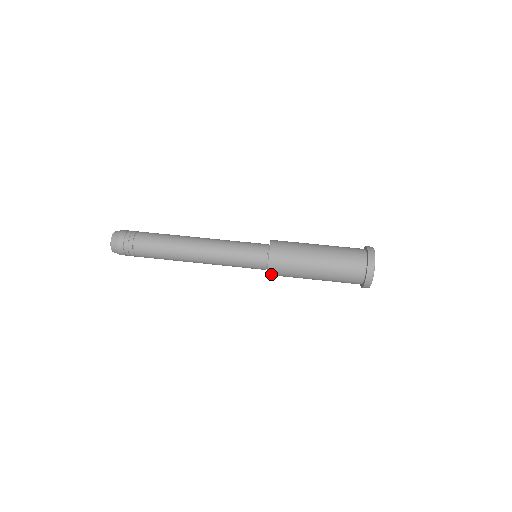
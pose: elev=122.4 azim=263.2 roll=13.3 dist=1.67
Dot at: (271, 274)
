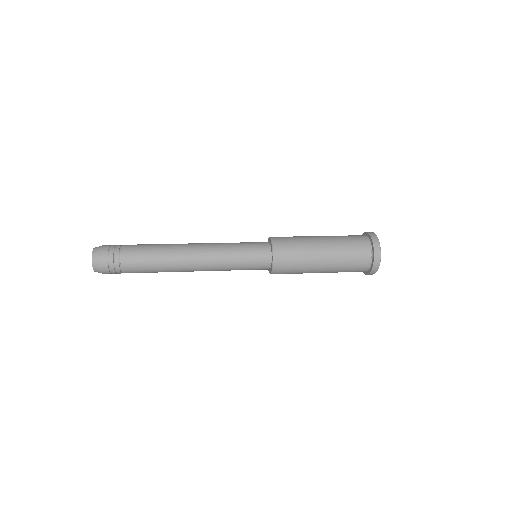
Dot at: (276, 247)
